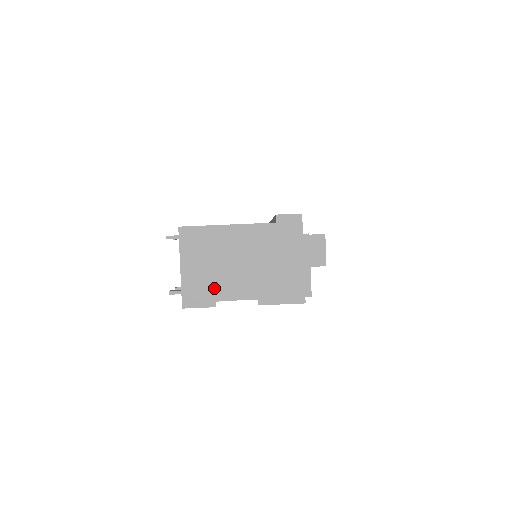
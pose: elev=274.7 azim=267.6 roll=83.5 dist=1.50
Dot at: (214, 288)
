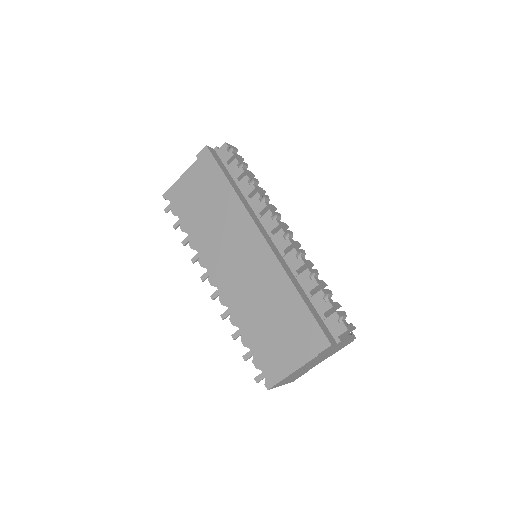
Dot at: (303, 373)
